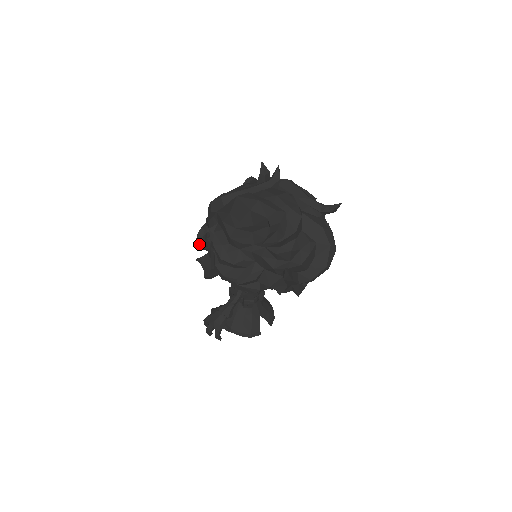
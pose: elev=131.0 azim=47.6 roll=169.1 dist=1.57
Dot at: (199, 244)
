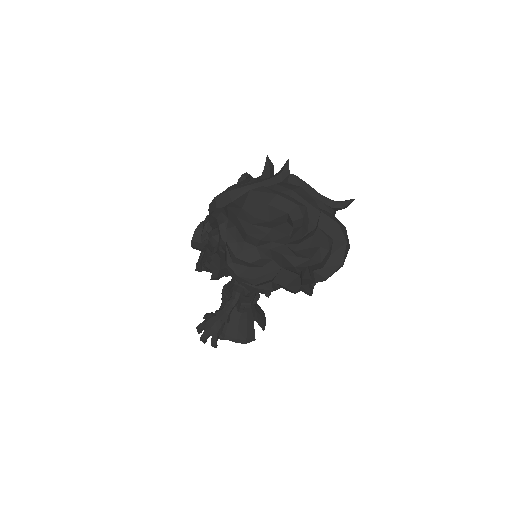
Dot at: (195, 244)
